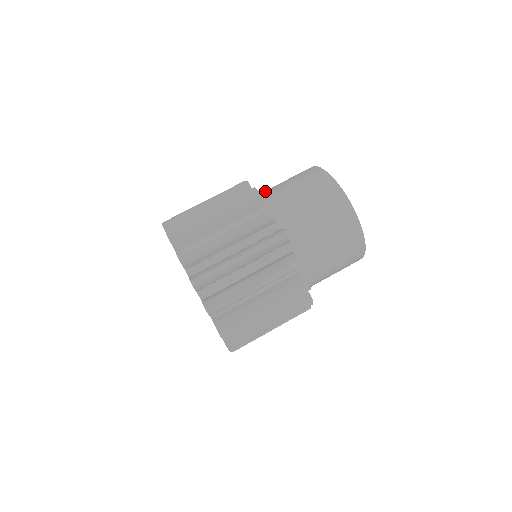
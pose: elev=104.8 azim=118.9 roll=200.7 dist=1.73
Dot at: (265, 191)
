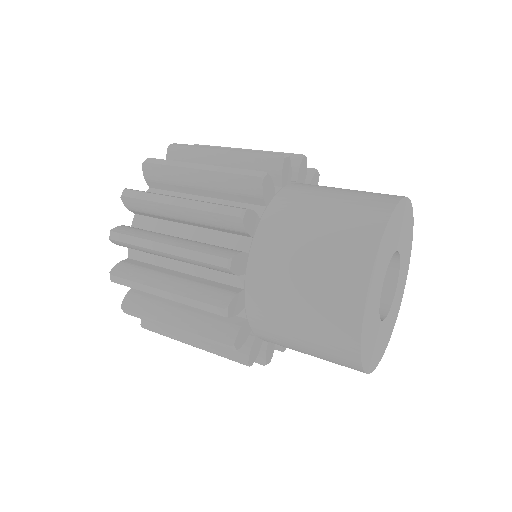
Dot at: occluded
